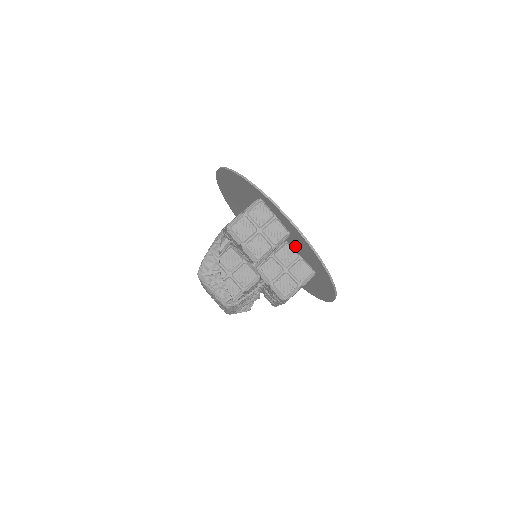
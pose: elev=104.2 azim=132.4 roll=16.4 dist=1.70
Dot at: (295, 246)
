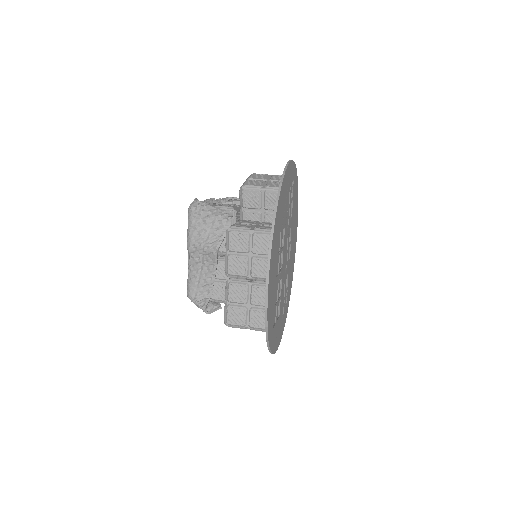
Dot at: occluded
